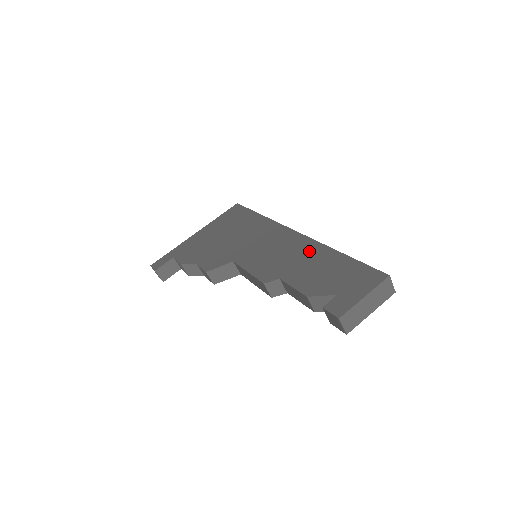
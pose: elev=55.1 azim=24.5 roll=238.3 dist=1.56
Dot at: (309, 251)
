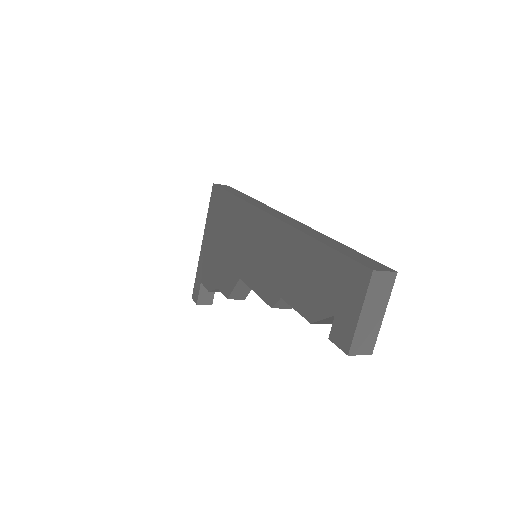
Dot at: (289, 246)
